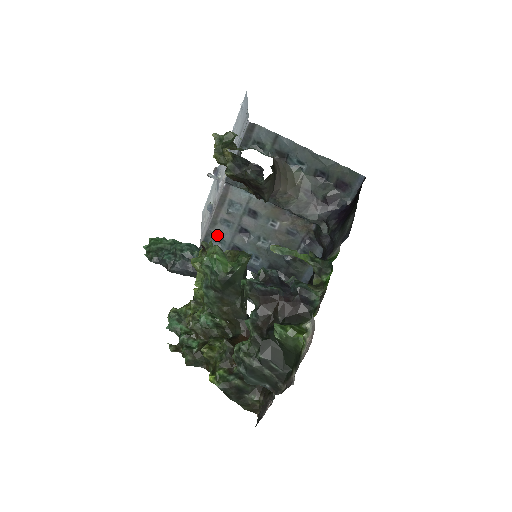
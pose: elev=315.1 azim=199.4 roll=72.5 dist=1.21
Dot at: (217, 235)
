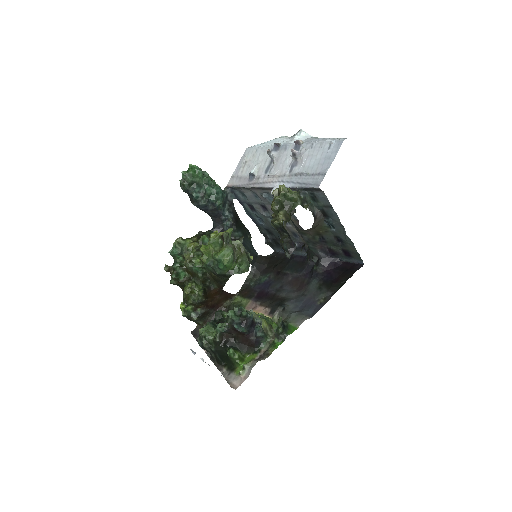
Dot at: (244, 193)
